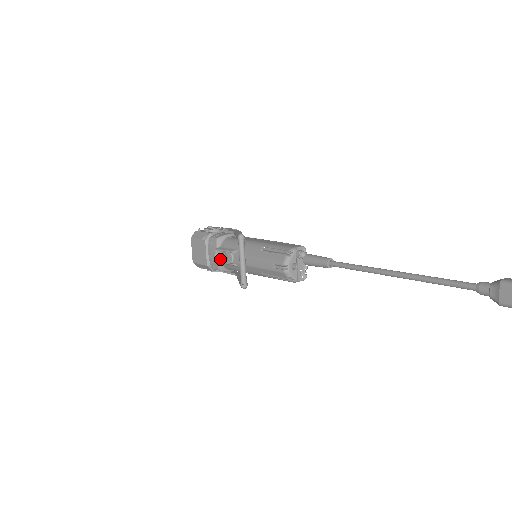
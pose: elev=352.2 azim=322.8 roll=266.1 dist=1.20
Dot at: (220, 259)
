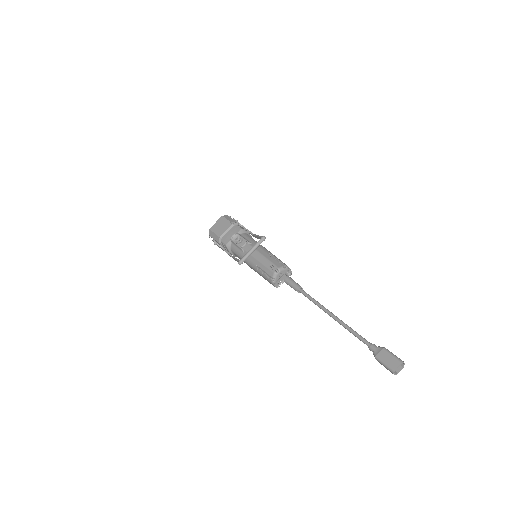
Dot at: (235, 240)
